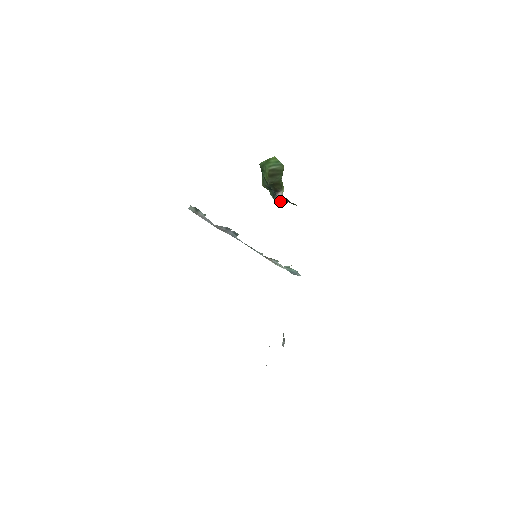
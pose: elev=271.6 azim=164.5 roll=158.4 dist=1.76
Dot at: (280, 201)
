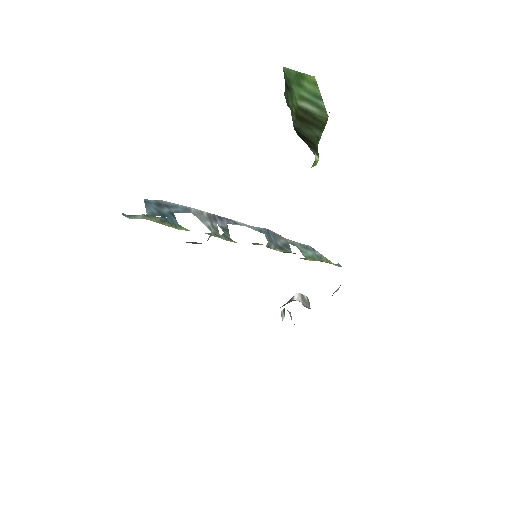
Dot at: occluded
